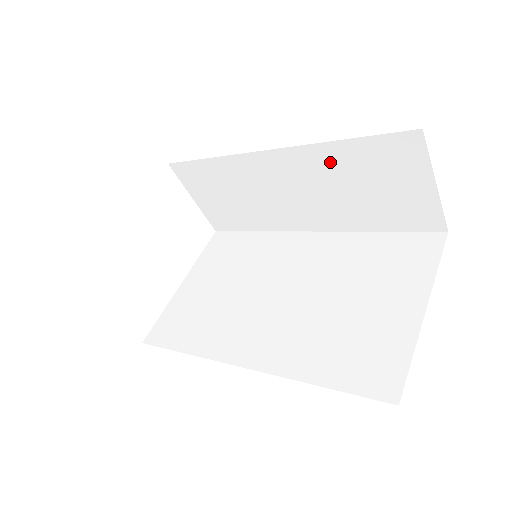
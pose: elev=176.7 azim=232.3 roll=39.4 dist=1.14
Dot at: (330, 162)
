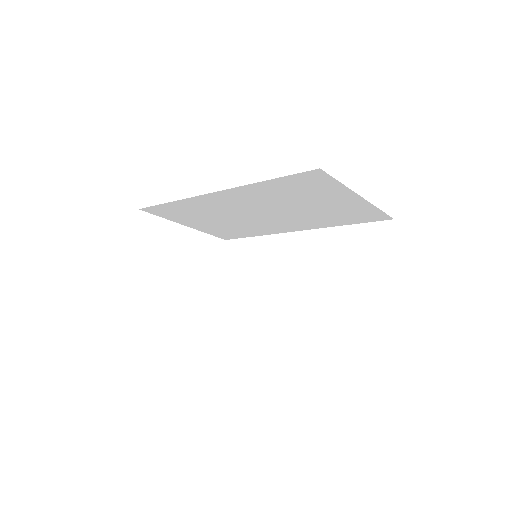
Dot at: (332, 242)
